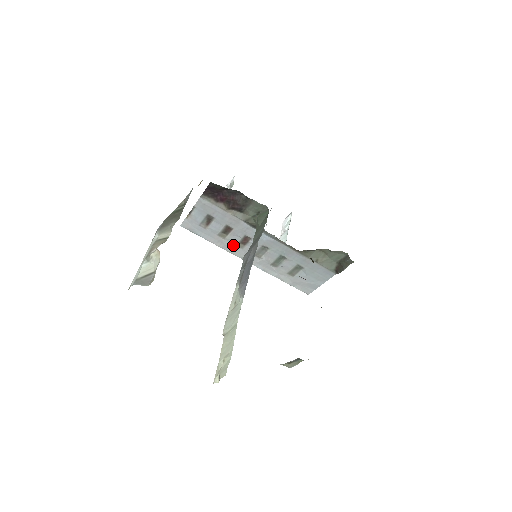
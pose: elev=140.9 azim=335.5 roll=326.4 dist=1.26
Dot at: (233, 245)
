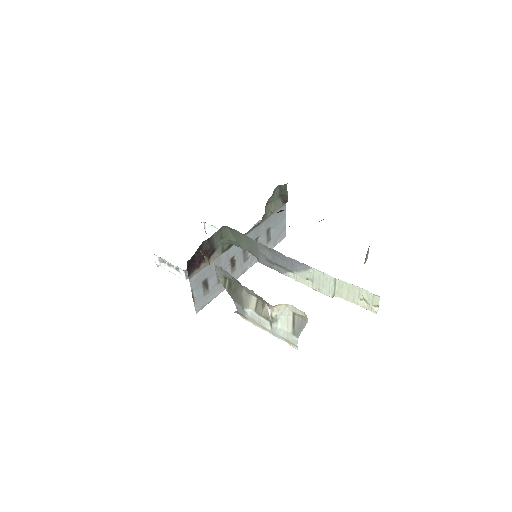
Dot at: occluded
